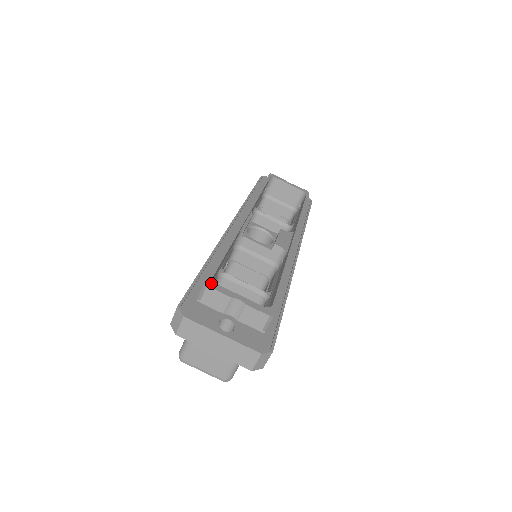
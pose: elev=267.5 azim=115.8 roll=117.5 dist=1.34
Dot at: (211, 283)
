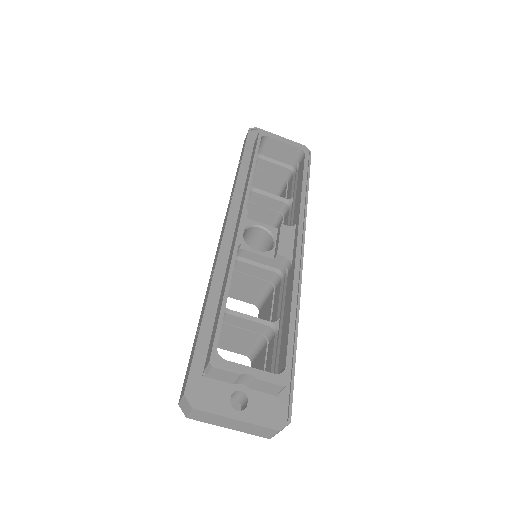
Dot at: (216, 360)
